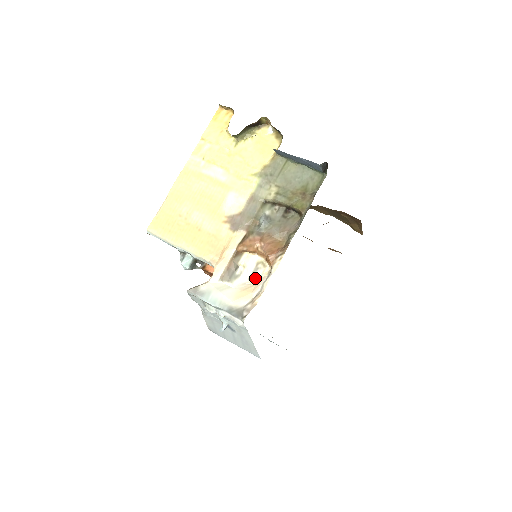
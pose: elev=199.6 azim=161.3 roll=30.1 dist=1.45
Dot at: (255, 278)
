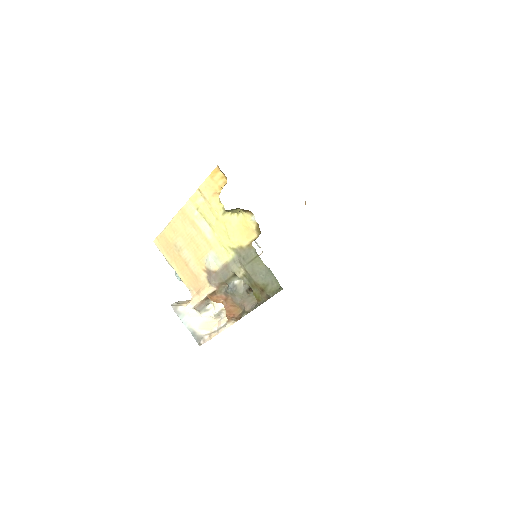
Dot at: (219, 317)
